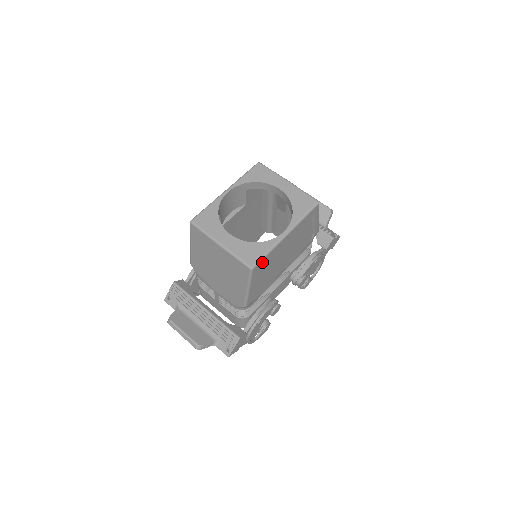
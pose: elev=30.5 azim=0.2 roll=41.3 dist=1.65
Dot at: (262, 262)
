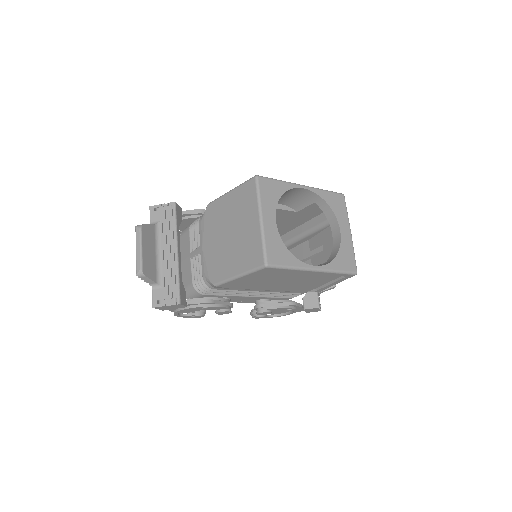
Dot at: (277, 269)
